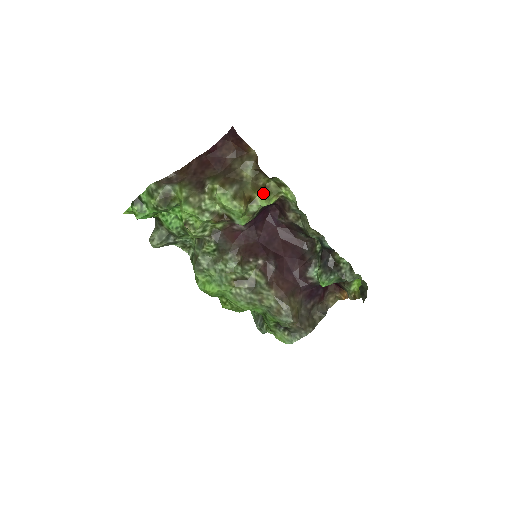
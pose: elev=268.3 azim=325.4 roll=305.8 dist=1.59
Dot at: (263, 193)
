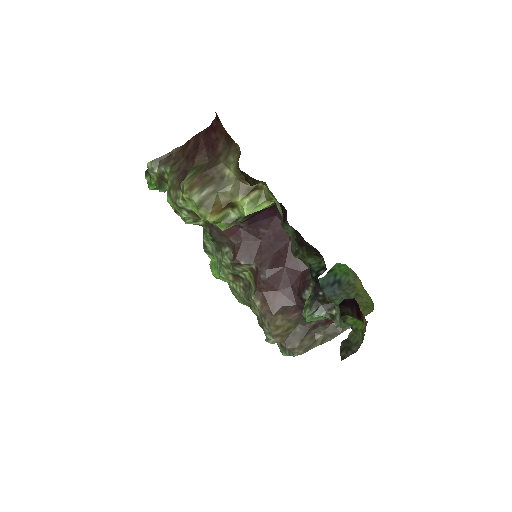
Dot at: (247, 198)
